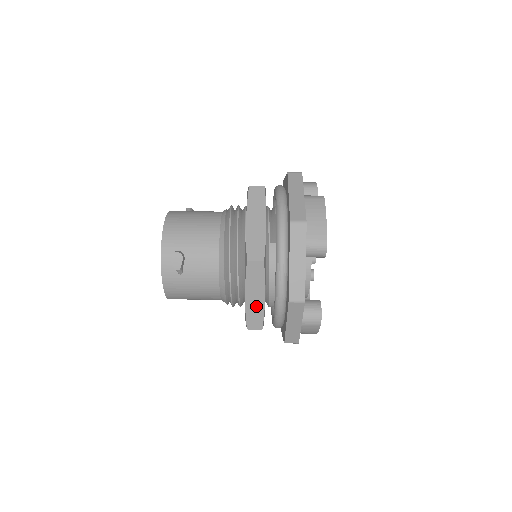
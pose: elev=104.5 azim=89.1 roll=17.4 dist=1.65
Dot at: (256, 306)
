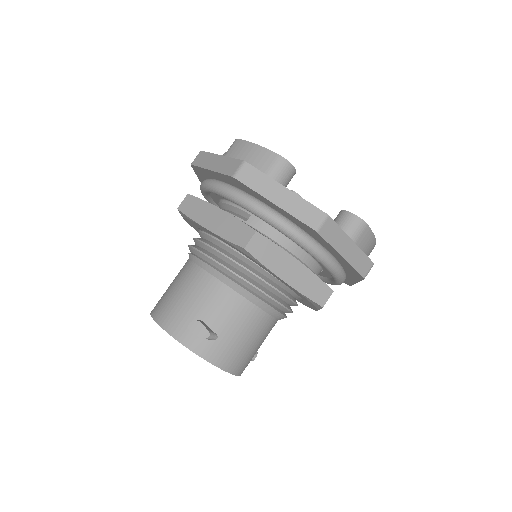
Dot at: (302, 278)
